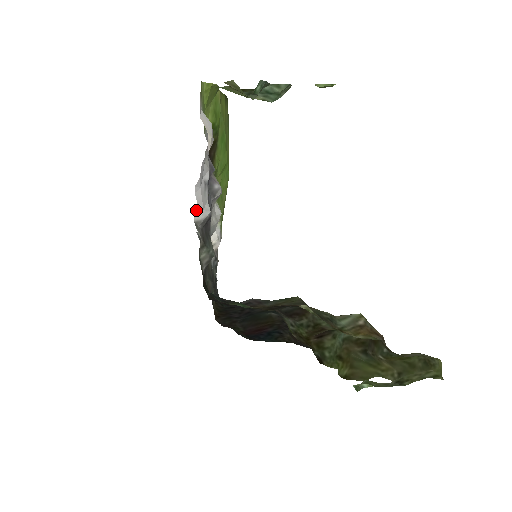
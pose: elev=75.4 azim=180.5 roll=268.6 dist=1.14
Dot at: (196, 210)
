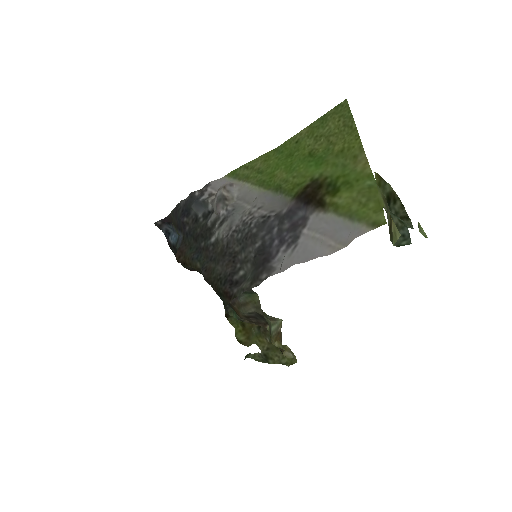
Dot at: occluded
